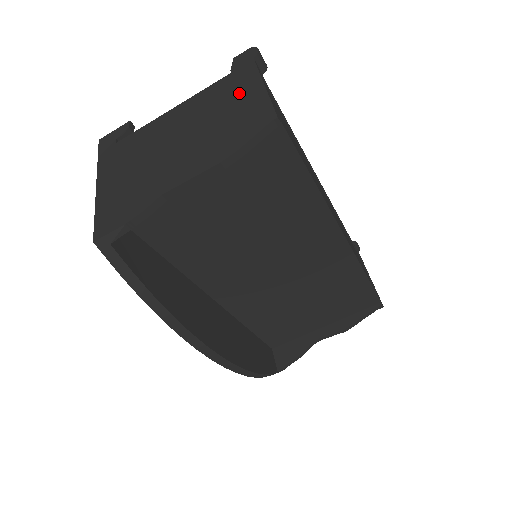
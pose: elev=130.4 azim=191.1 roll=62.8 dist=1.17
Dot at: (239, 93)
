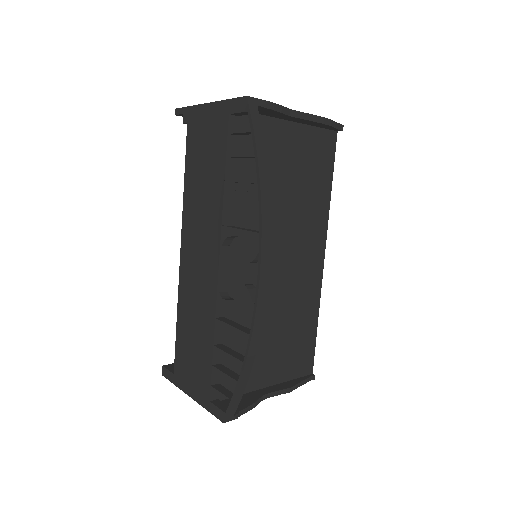
Dot at: occluded
